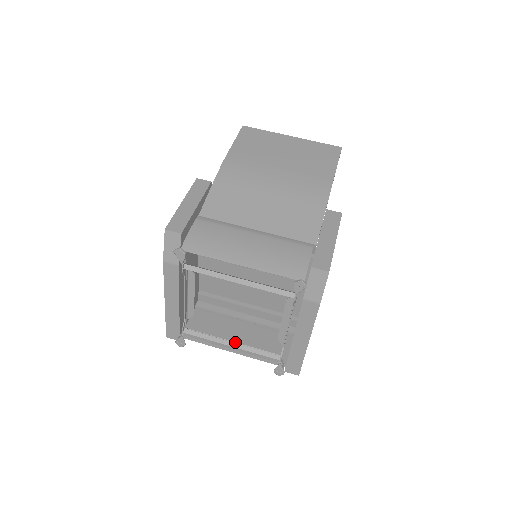
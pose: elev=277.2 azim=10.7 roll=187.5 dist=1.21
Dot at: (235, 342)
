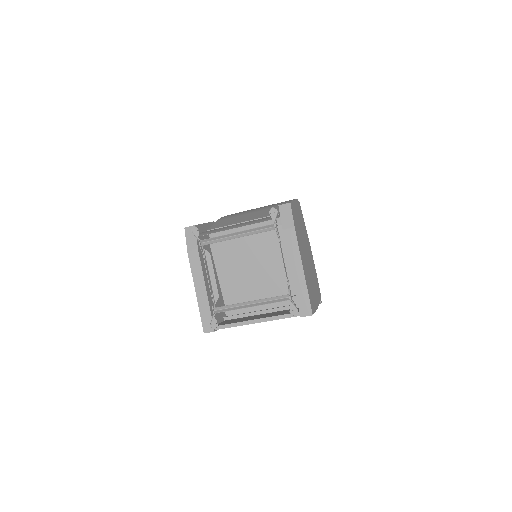
Dot at: (253, 301)
